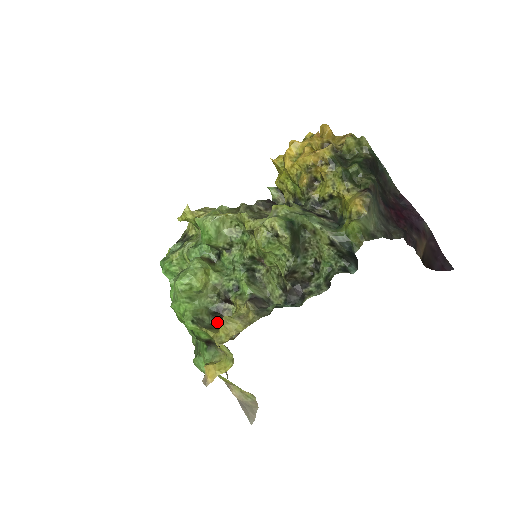
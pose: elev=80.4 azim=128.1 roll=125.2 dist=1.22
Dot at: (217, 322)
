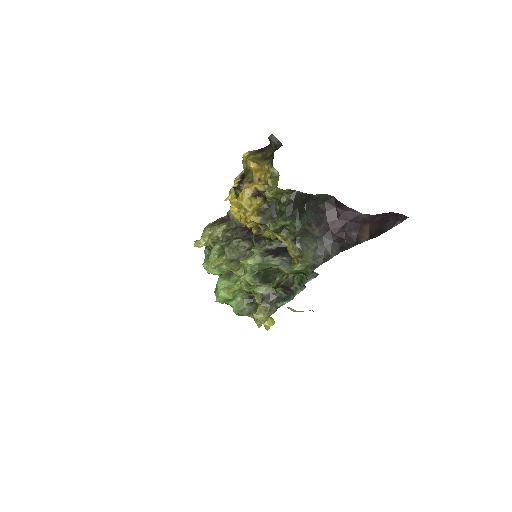
Dot at: (253, 304)
